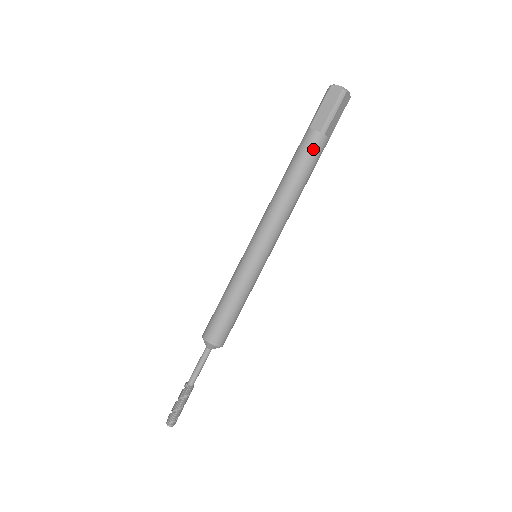
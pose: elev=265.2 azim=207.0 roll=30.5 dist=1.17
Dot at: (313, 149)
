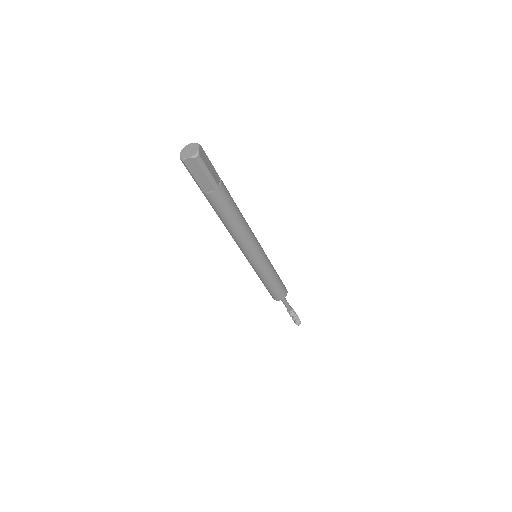
Dot at: (223, 200)
